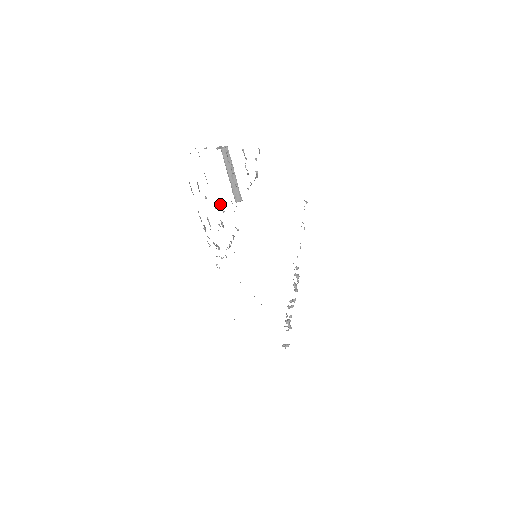
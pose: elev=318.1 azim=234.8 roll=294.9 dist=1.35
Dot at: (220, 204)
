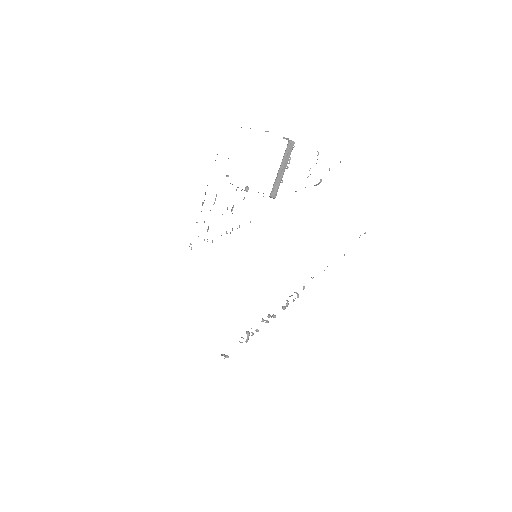
Dot at: (245, 189)
